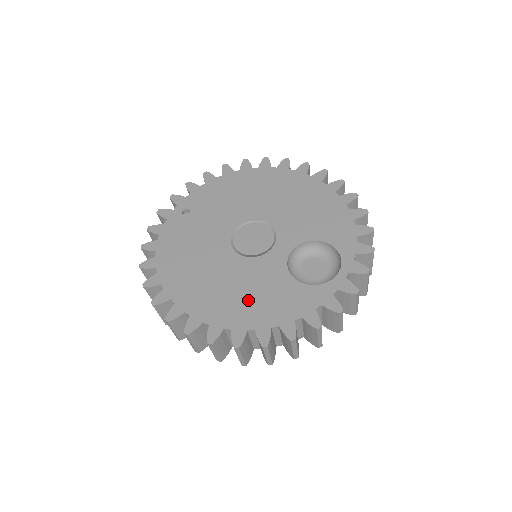
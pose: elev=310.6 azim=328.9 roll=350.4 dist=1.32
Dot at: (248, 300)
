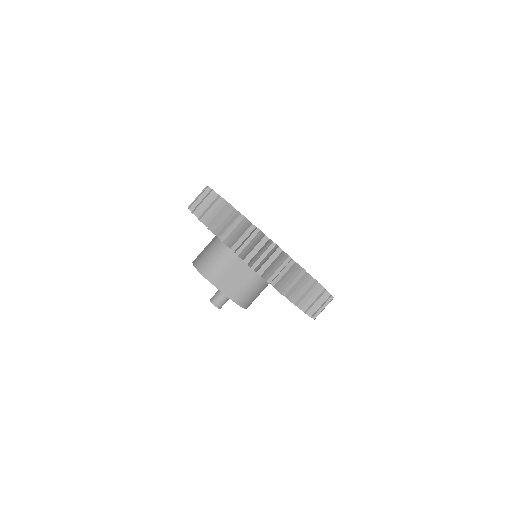
Dot at: occluded
